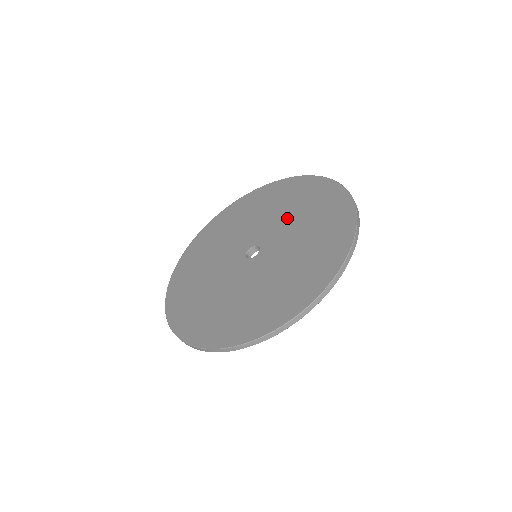
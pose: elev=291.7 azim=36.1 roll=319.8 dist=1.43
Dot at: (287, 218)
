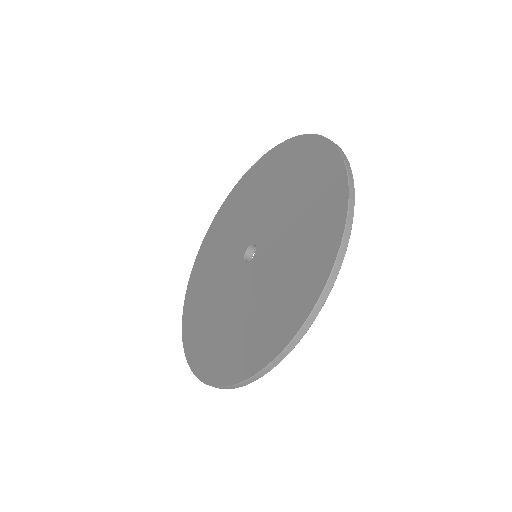
Dot at: (276, 200)
